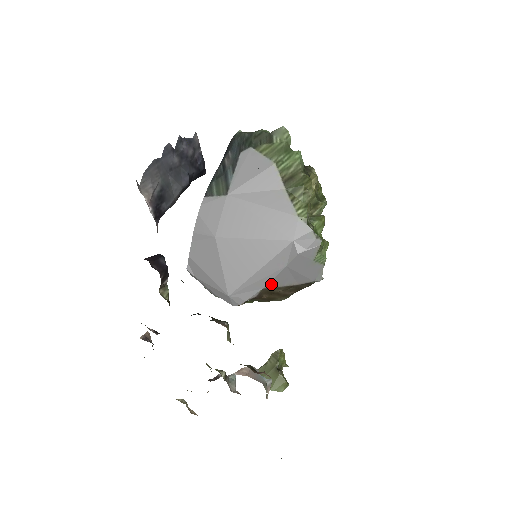
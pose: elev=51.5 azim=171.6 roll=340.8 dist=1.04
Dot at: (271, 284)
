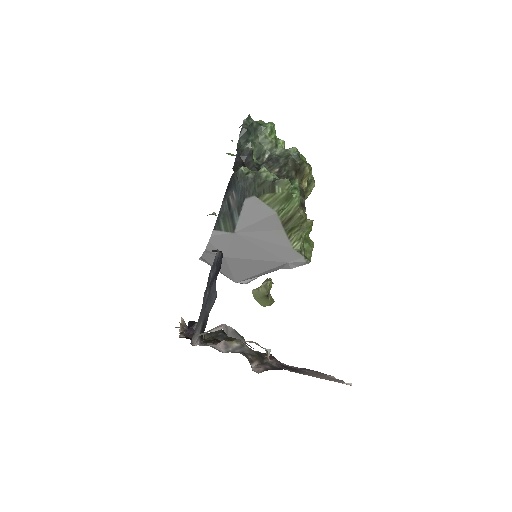
Dot at: occluded
